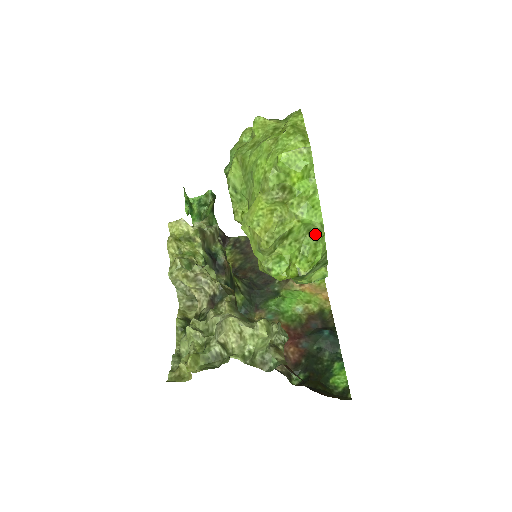
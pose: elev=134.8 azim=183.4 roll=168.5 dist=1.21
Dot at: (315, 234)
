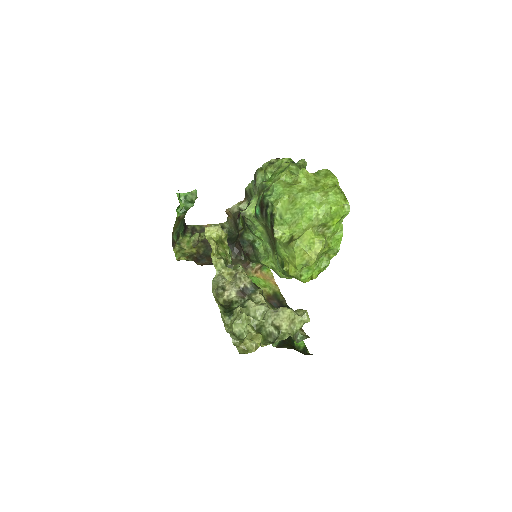
Dot at: (330, 255)
